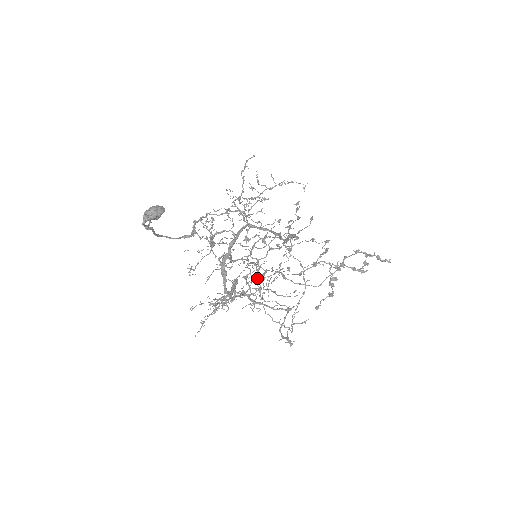
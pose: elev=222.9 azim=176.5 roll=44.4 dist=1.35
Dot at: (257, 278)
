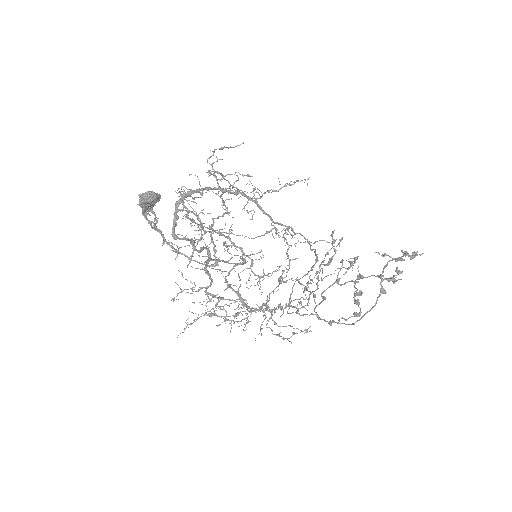
Dot at: occluded
